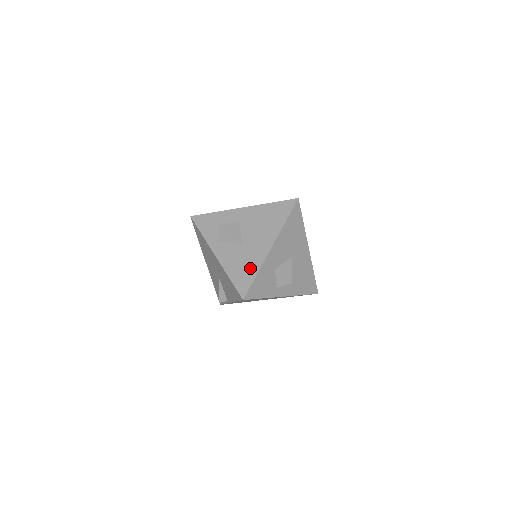
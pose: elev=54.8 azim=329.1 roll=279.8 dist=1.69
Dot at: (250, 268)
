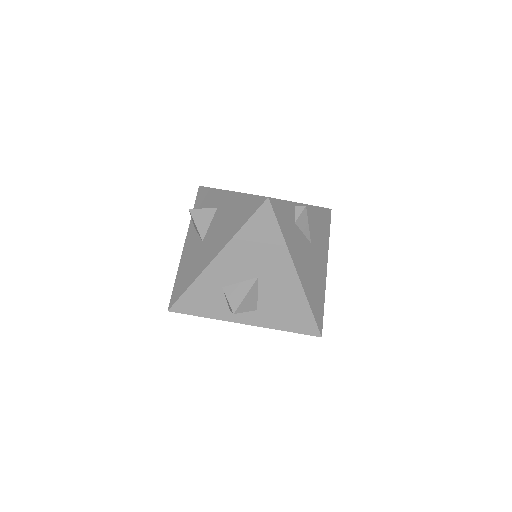
Dot at: (190, 275)
